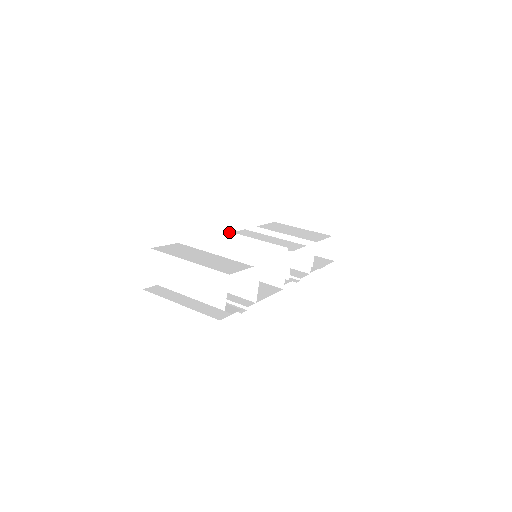
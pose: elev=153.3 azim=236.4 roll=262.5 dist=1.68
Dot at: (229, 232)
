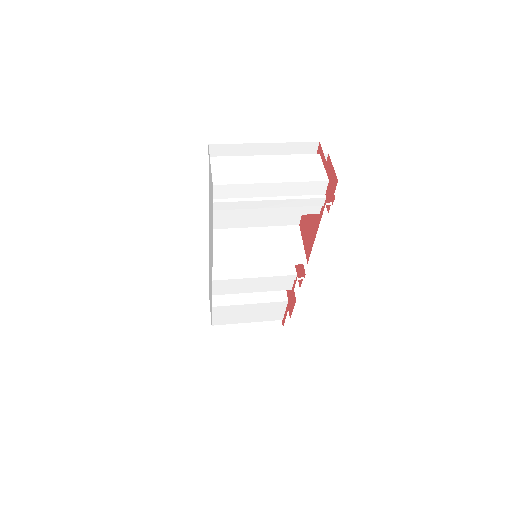
Dot at: (227, 229)
